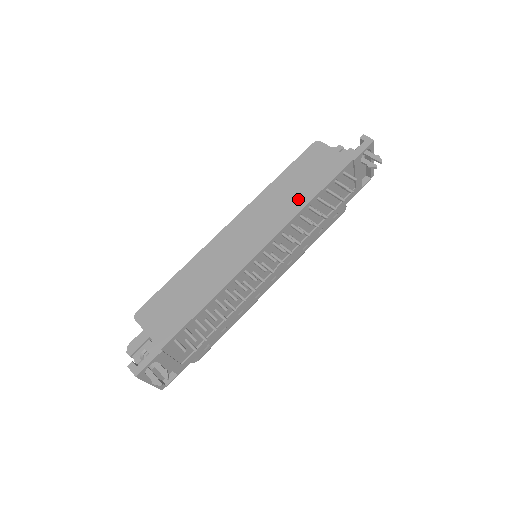
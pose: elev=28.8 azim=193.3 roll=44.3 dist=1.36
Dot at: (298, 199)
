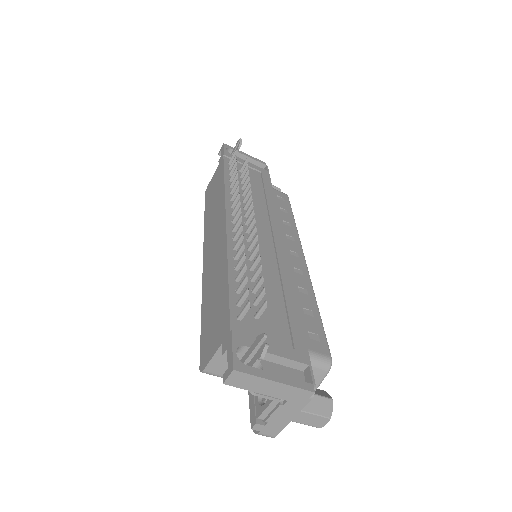
Dot at: (219, 195)
